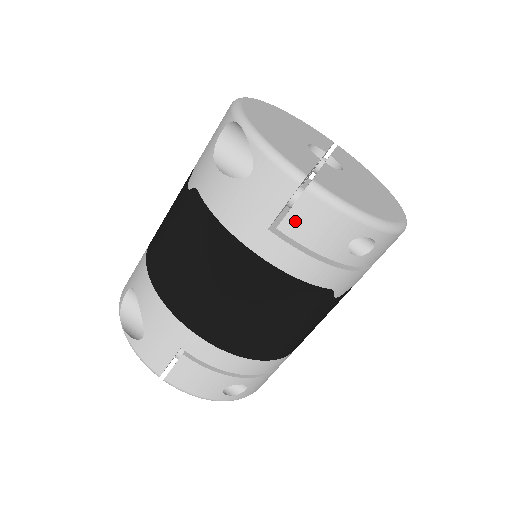
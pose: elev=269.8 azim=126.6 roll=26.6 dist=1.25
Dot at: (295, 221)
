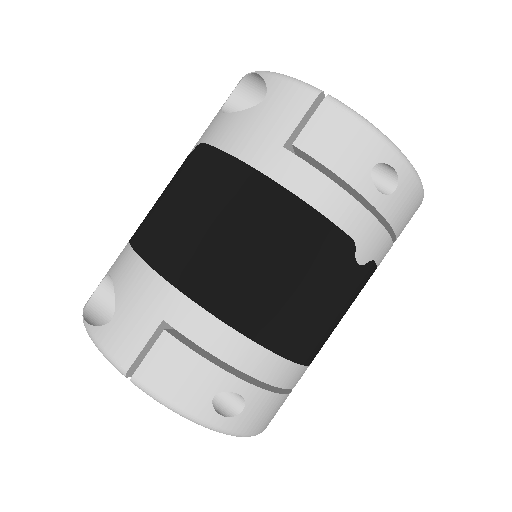
Dot at: (313, 135)
